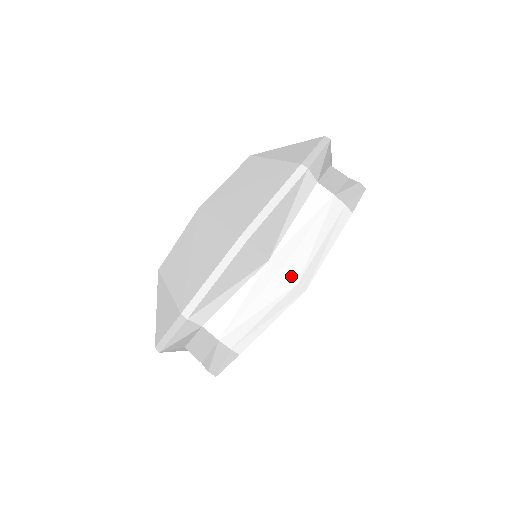
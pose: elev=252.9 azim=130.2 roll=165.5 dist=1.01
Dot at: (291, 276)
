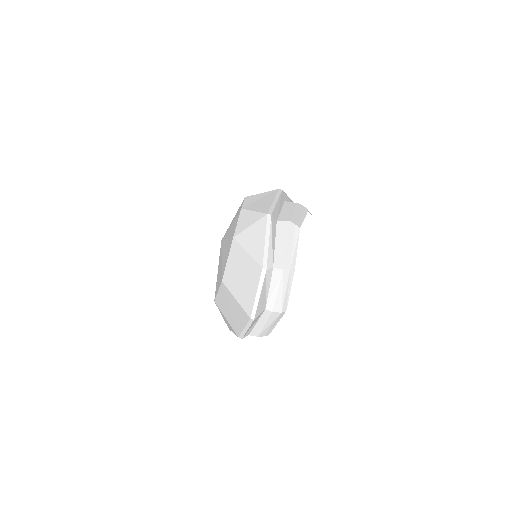
Dot at: (277, 312)
